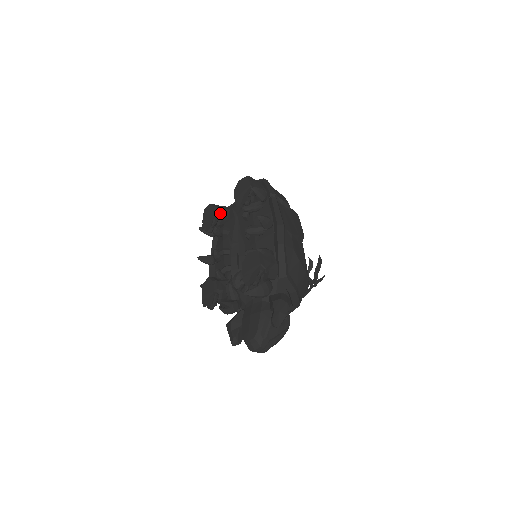
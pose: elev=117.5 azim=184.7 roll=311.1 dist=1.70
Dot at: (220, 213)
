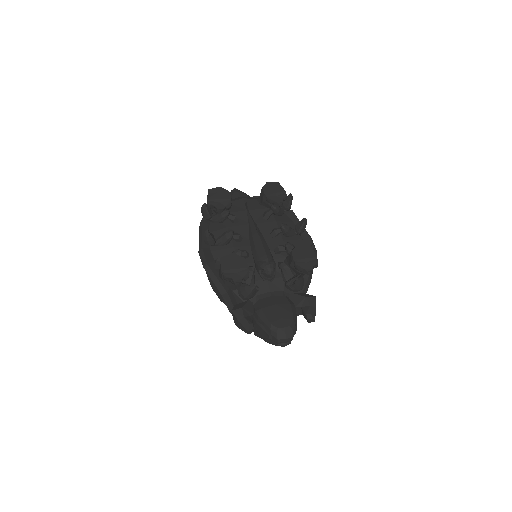
Dot at: occluded
